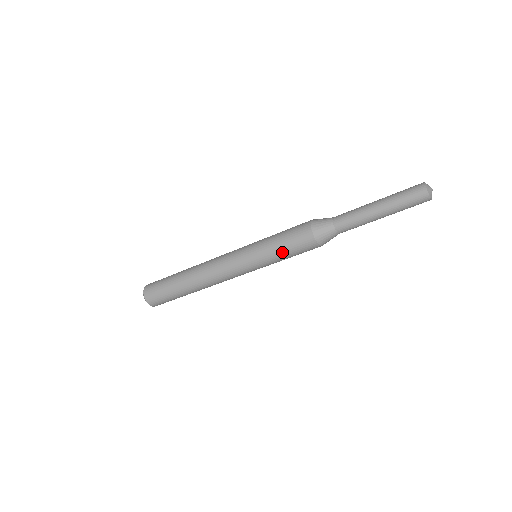
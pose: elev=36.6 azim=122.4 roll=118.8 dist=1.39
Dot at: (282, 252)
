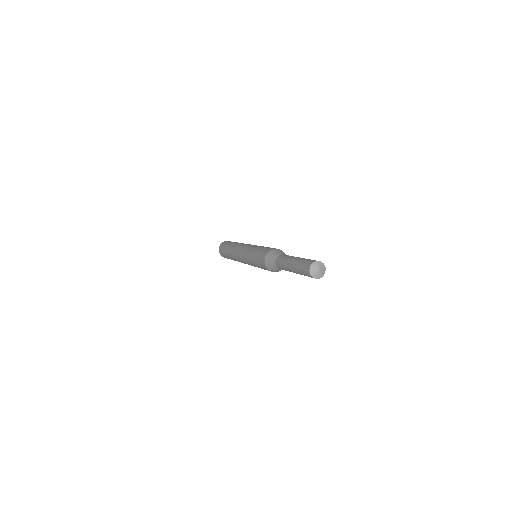
Dot at: (257, 265)
